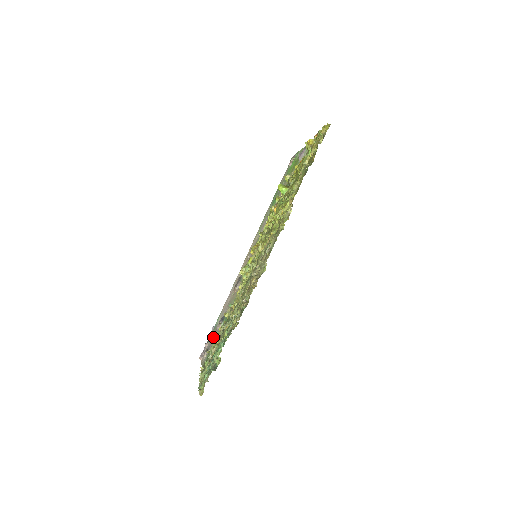
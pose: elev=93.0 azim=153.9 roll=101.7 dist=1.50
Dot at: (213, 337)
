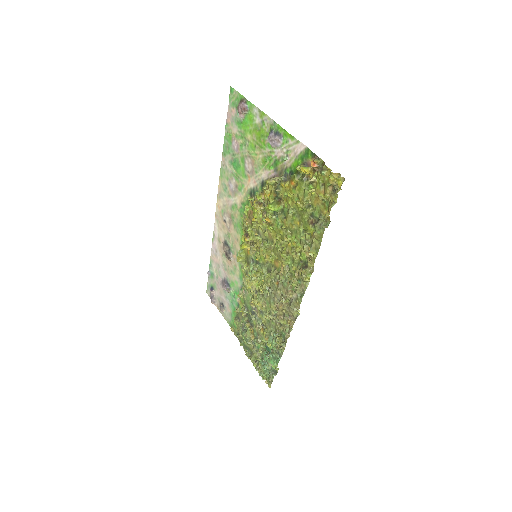
Dot at: (221, 293)
